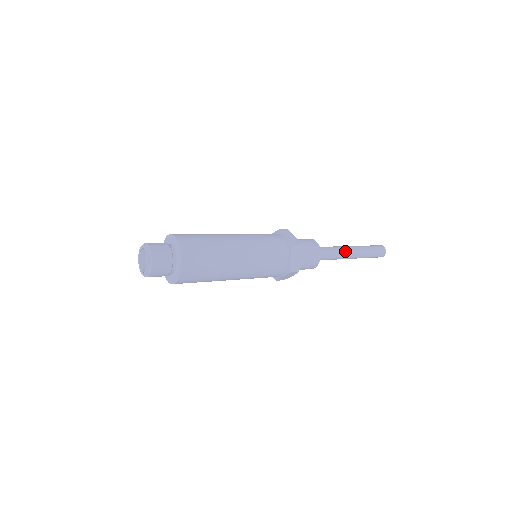
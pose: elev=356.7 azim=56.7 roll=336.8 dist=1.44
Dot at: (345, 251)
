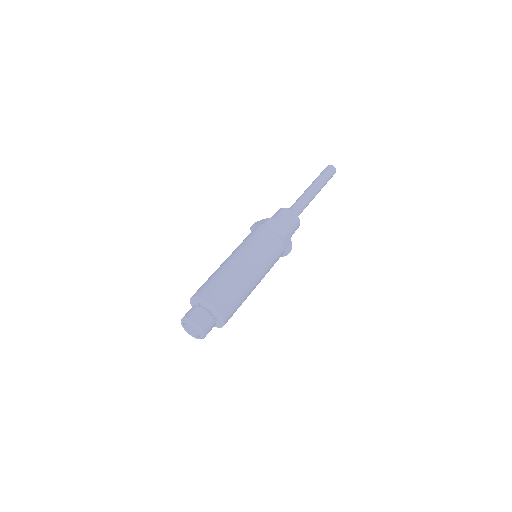
Dot at: (311, 197)
